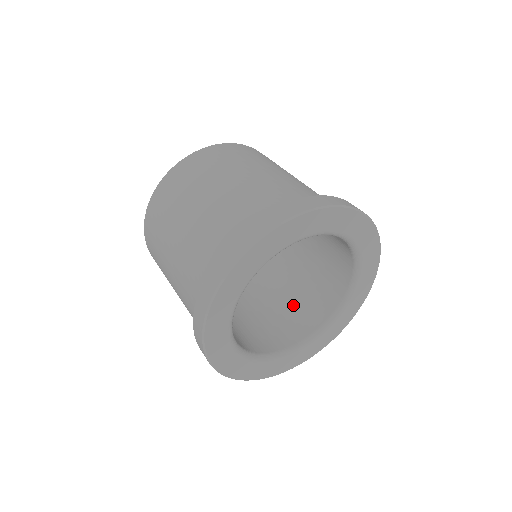
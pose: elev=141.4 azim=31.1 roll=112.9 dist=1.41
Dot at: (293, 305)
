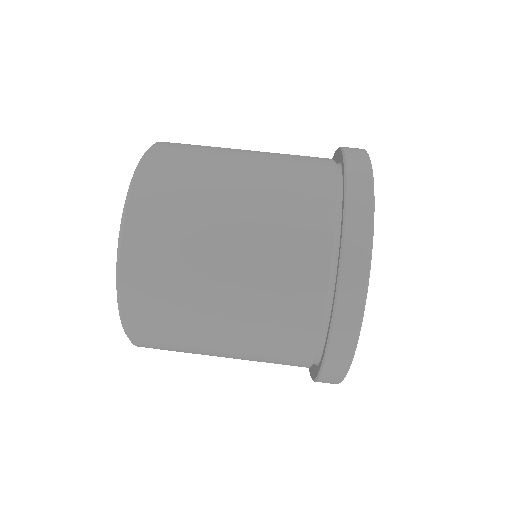
Dot at: occluded
